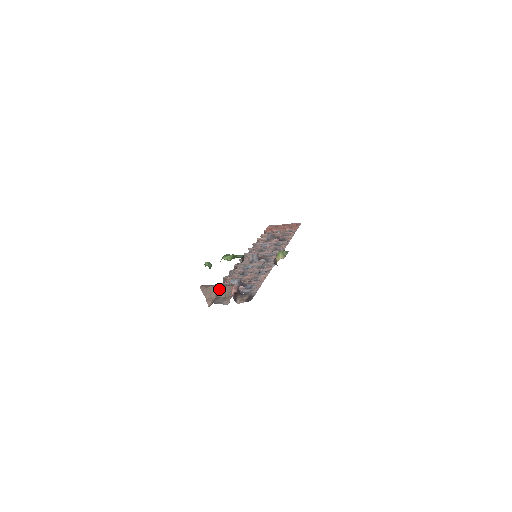
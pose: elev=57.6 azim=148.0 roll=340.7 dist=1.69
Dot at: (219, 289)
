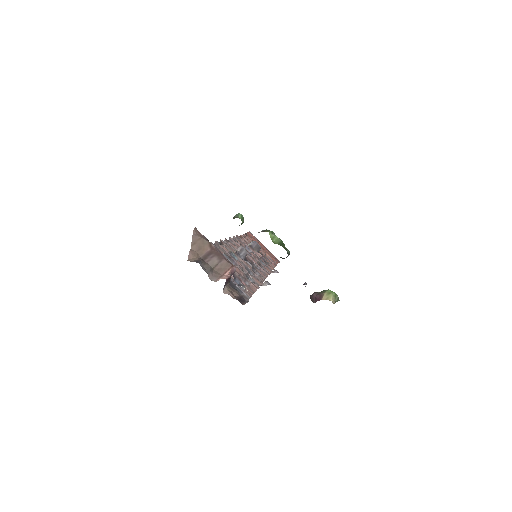
Dot at: (213, 253)
